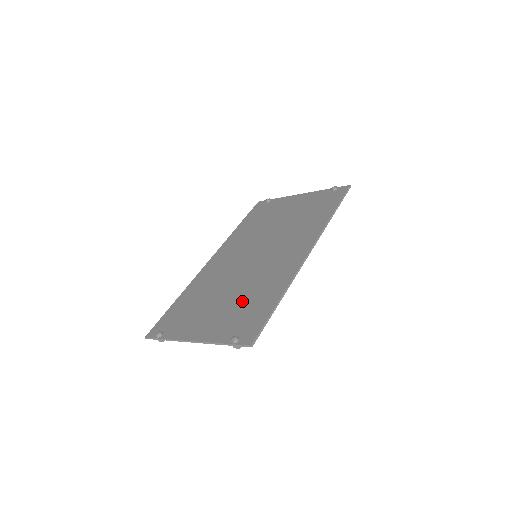
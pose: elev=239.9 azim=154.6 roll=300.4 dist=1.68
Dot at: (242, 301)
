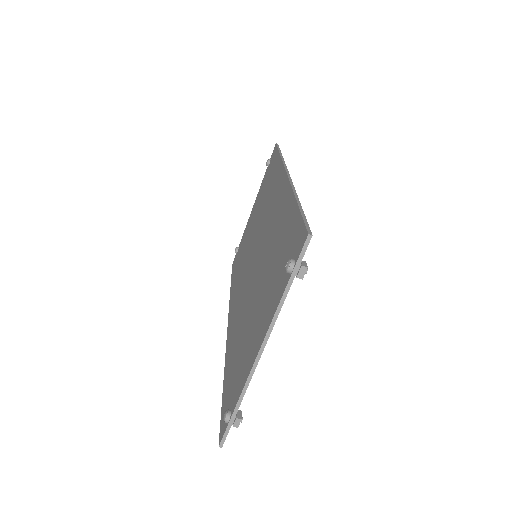
Dot at: (270, 265)
